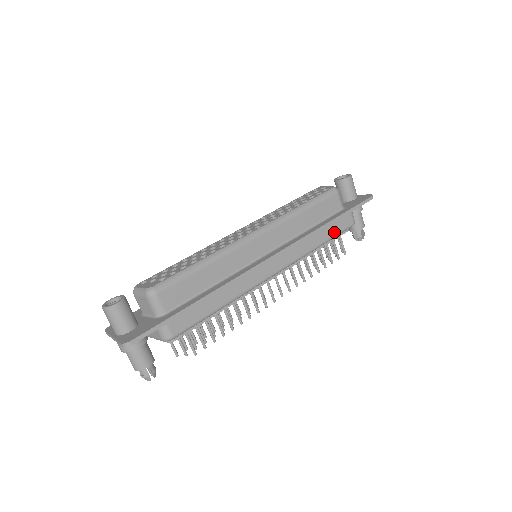
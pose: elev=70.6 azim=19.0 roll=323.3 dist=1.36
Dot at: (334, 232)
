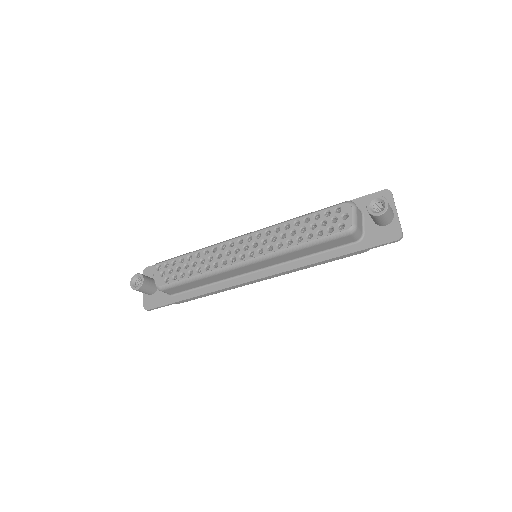
Dot at: (338, 258)
